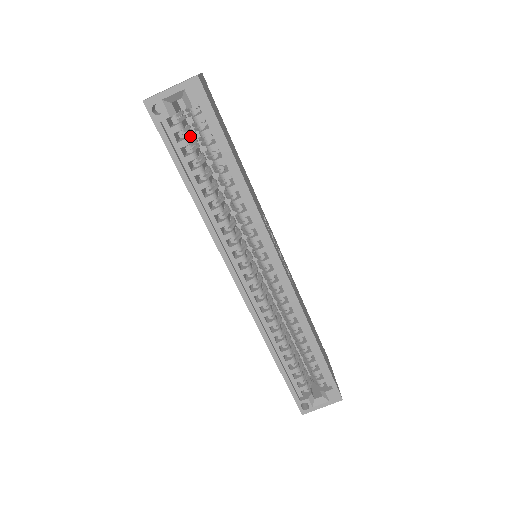
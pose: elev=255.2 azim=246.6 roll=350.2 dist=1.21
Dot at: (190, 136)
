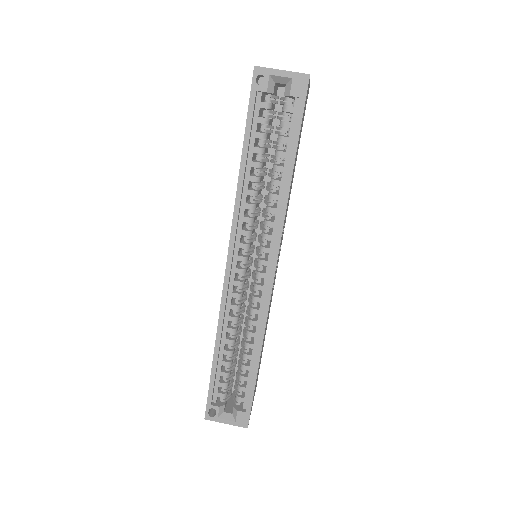
Dot at: (271, 120)
